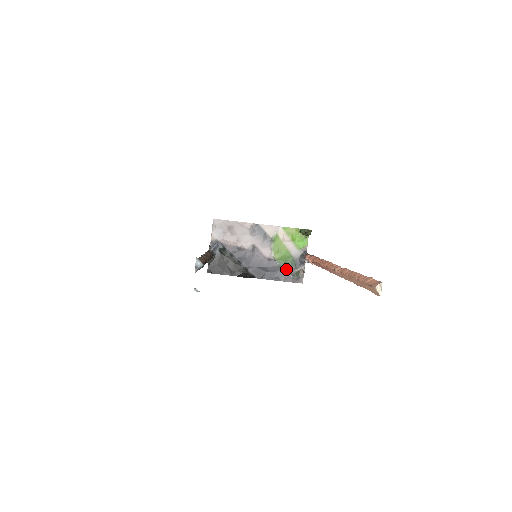
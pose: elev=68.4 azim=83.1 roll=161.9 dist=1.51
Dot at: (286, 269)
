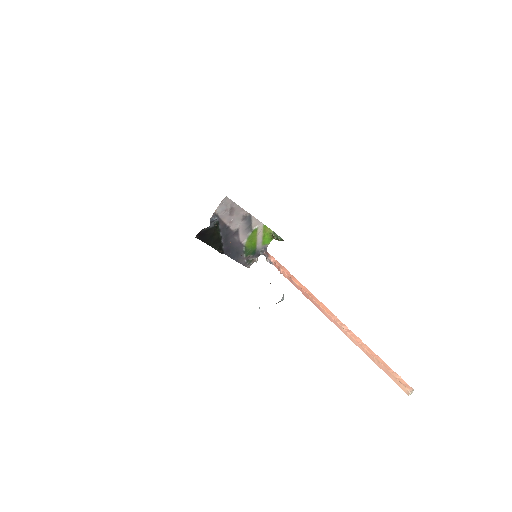
Dot at: (246, 255)
